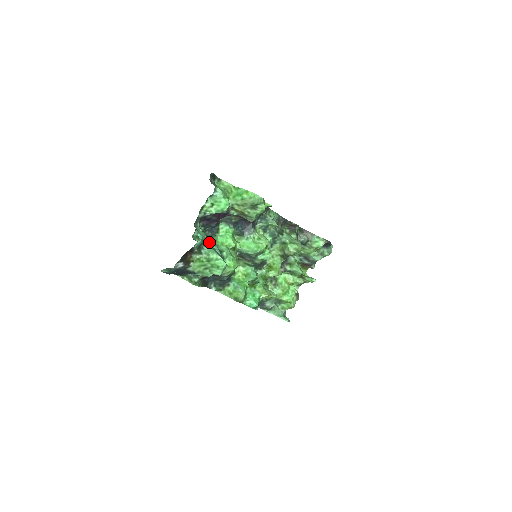
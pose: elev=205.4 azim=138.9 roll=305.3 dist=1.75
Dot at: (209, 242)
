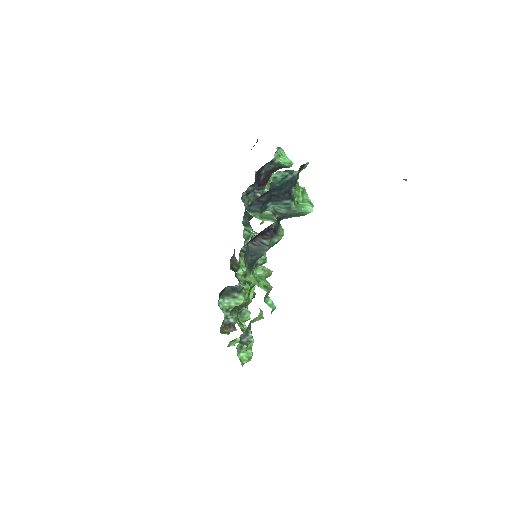
Dot at: occluded
